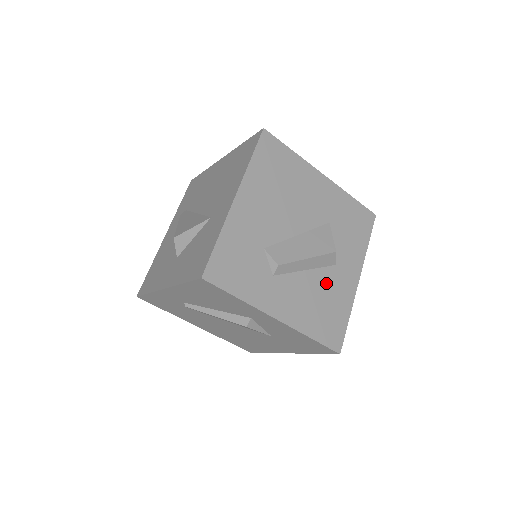
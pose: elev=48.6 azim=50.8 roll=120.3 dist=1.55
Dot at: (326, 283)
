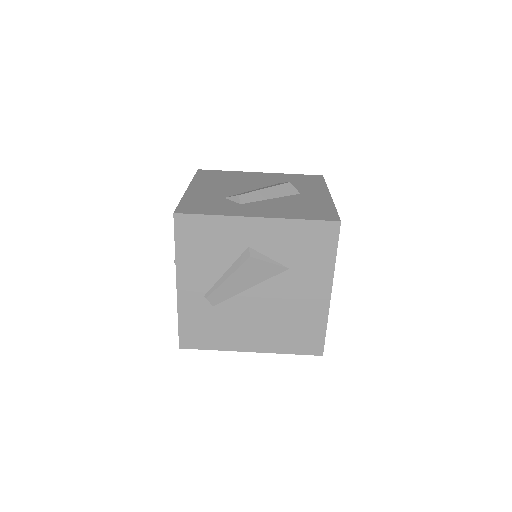
Dot at: (296, 200)
